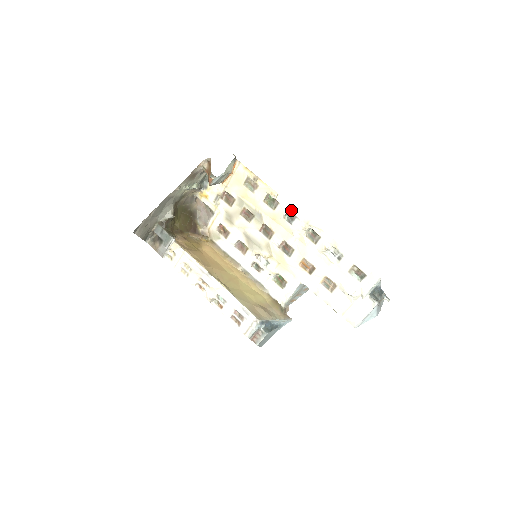
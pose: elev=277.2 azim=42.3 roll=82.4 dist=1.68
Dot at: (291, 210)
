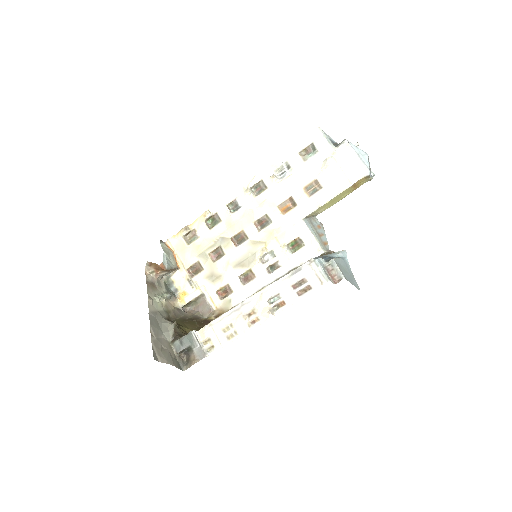
Dot at: (227, 202)
